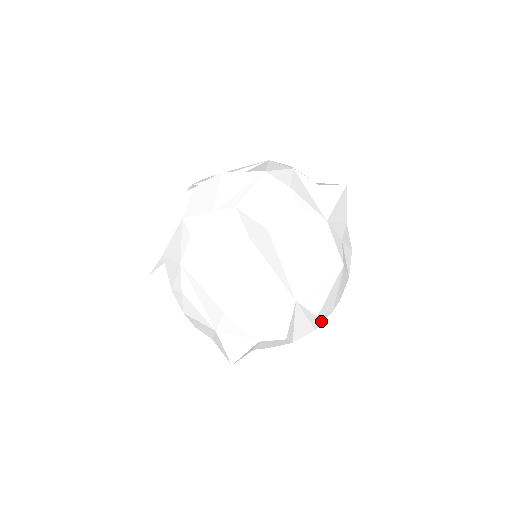
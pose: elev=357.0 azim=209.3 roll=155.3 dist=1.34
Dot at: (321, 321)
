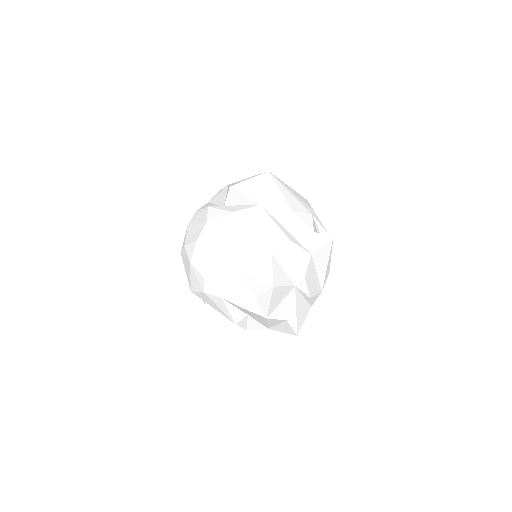
Dot at: (309, 223)
